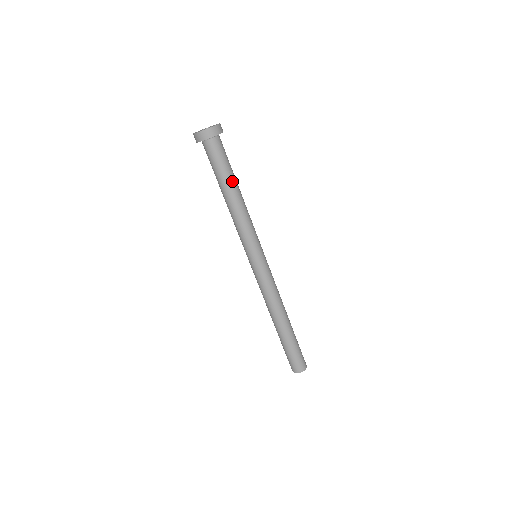
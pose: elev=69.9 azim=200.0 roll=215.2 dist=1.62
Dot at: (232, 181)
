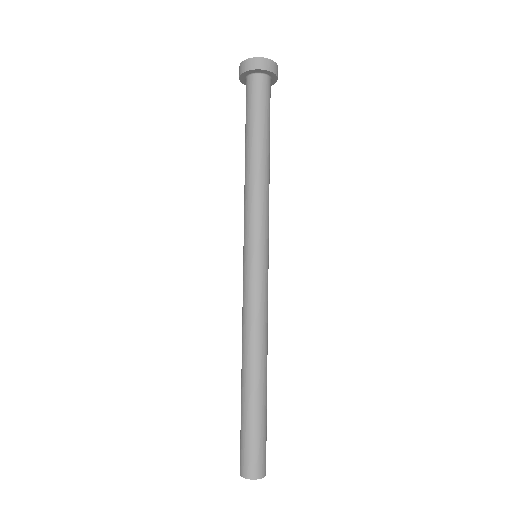
Dot at: occluded
